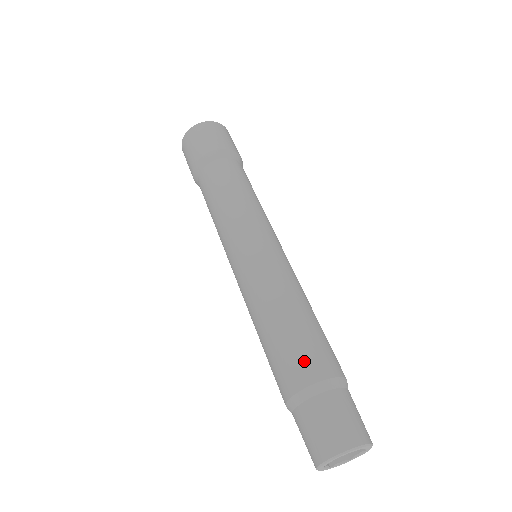
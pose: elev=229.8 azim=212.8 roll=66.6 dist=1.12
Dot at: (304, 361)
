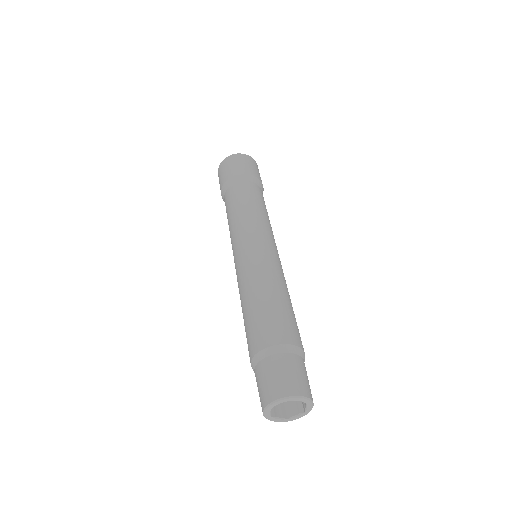
Dot at: (255, 335)
